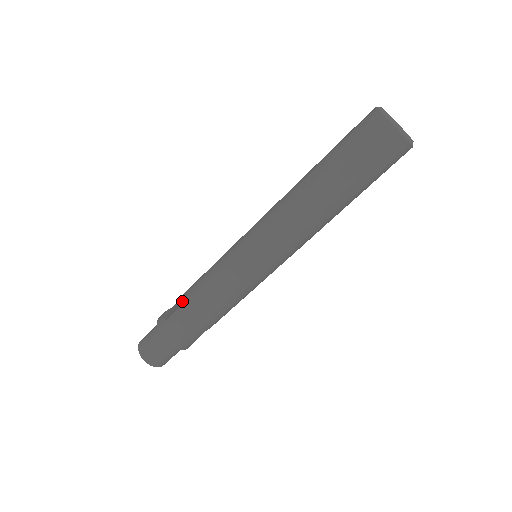
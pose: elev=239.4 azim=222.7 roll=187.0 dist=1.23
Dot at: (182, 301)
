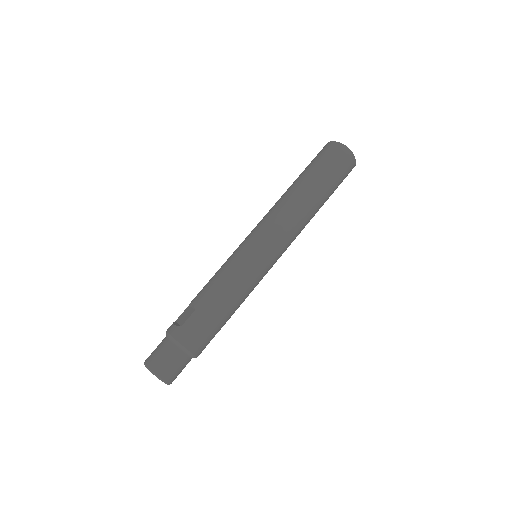
Dot at: (197, 304)
